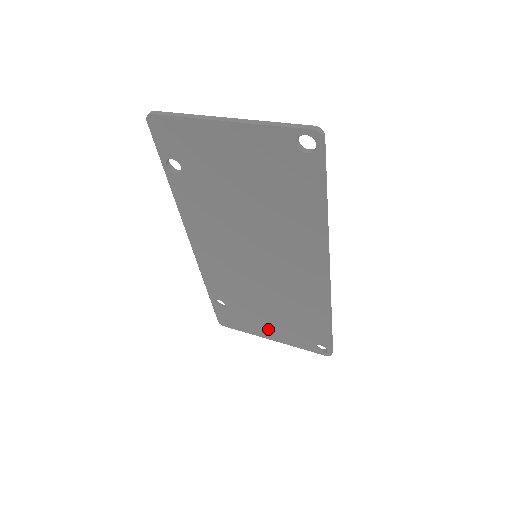
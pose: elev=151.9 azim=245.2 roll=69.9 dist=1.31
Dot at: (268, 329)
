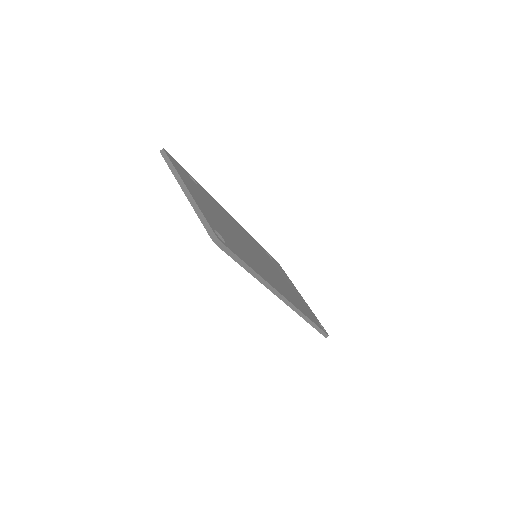
Dot at: occluded
